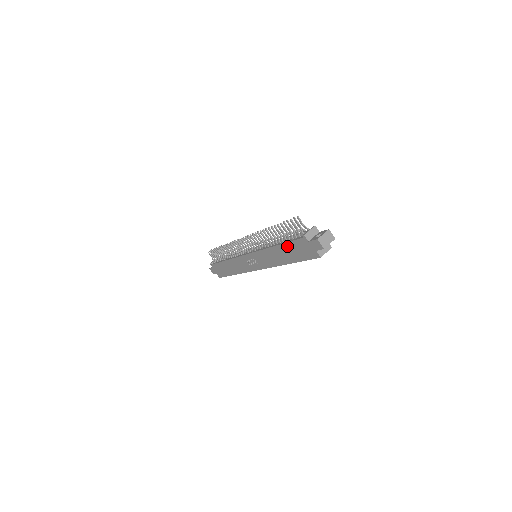
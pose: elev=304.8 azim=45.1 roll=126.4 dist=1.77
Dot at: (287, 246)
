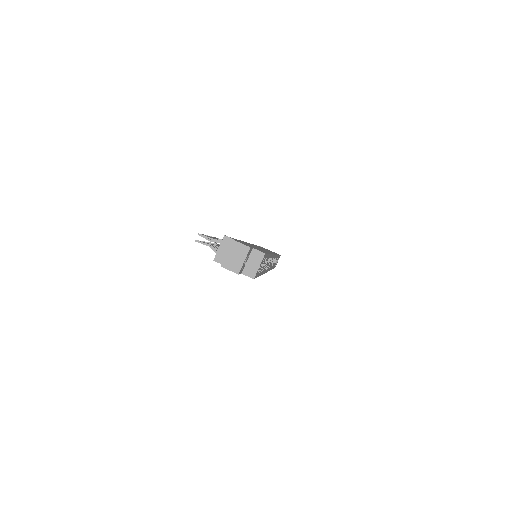
Dot at: occluded
